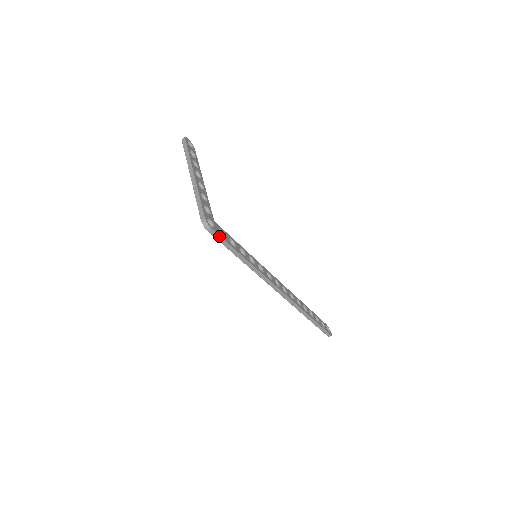
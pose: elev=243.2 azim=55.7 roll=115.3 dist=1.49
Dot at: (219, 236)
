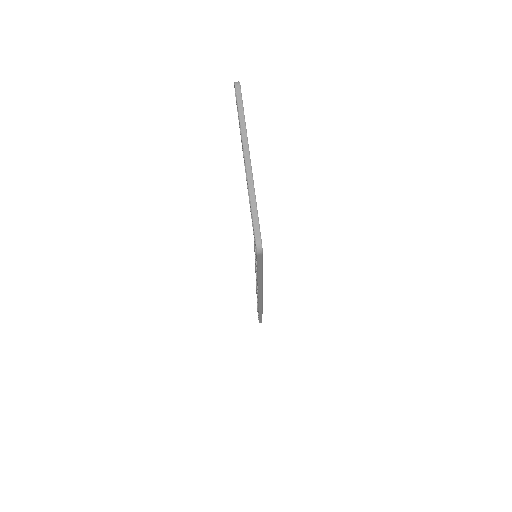
Dot at: (262, 259)
